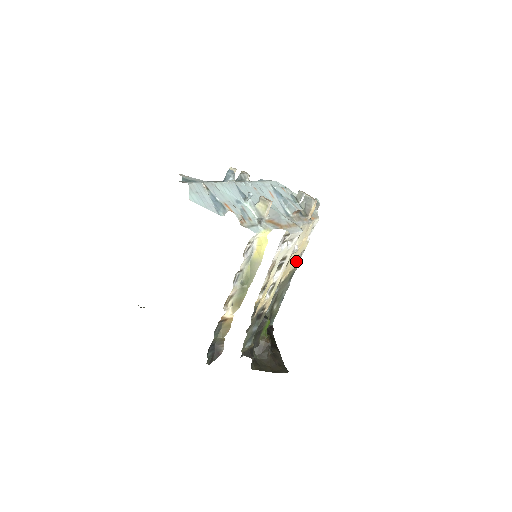
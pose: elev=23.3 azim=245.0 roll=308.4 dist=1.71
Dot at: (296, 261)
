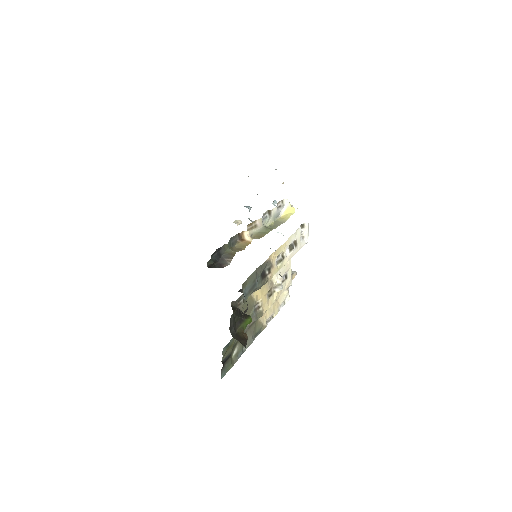
Dot at: (266, 319)
